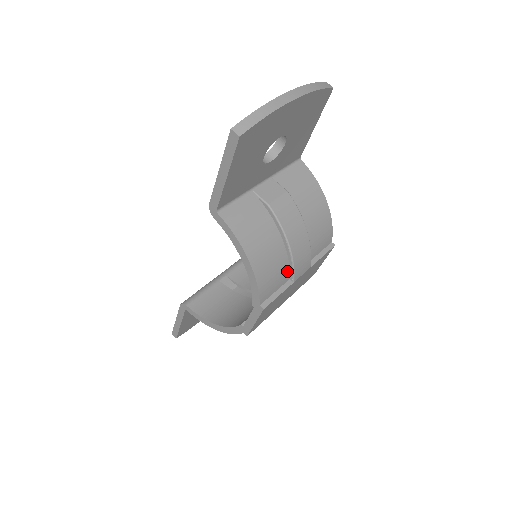
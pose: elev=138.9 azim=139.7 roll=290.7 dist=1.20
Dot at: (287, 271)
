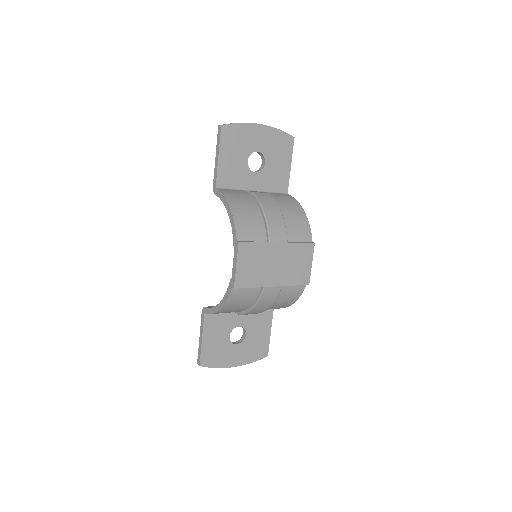
Dot at: (264, 232)
